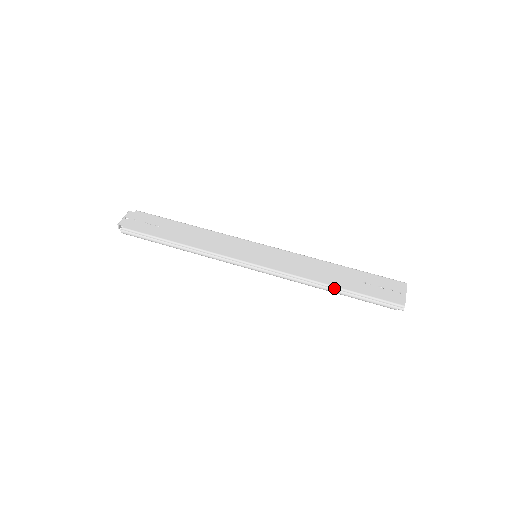
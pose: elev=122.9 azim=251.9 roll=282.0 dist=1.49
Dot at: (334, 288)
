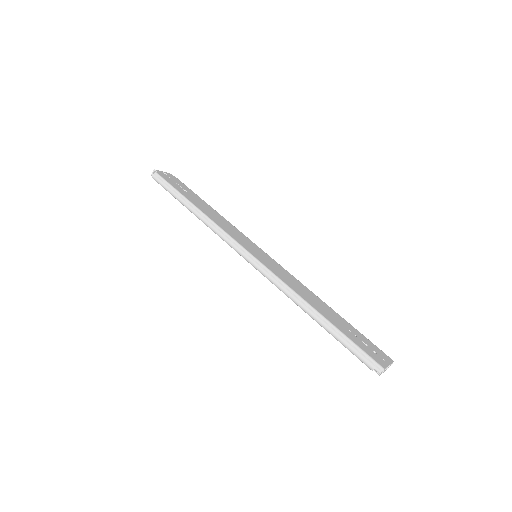
Dot at: (317, 313)
